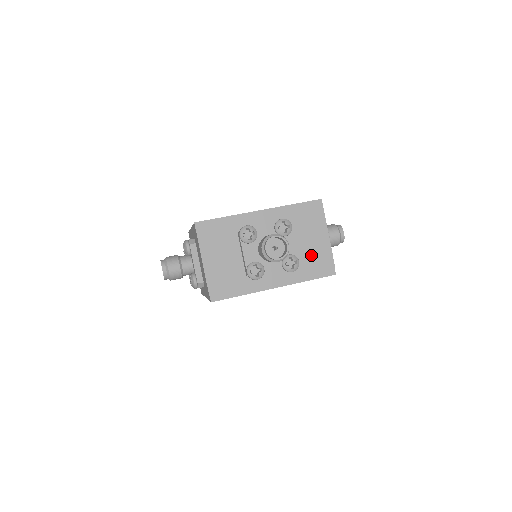
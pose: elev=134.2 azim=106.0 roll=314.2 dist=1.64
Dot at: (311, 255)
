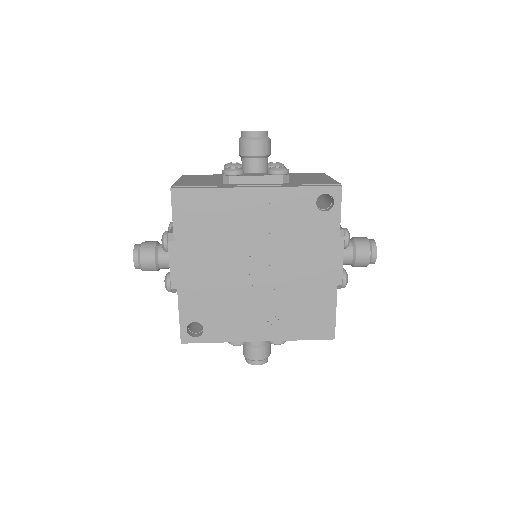
Dot at: (308, 181)
